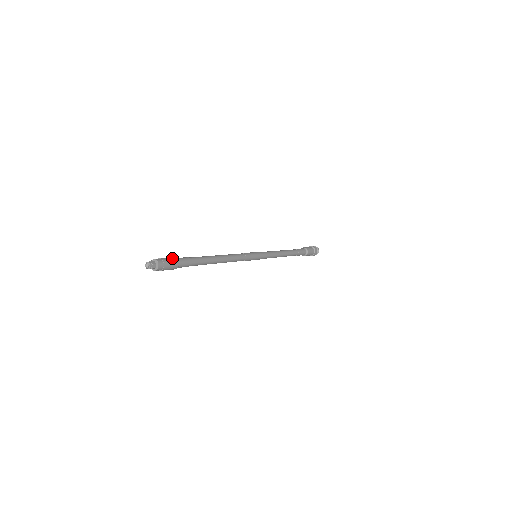
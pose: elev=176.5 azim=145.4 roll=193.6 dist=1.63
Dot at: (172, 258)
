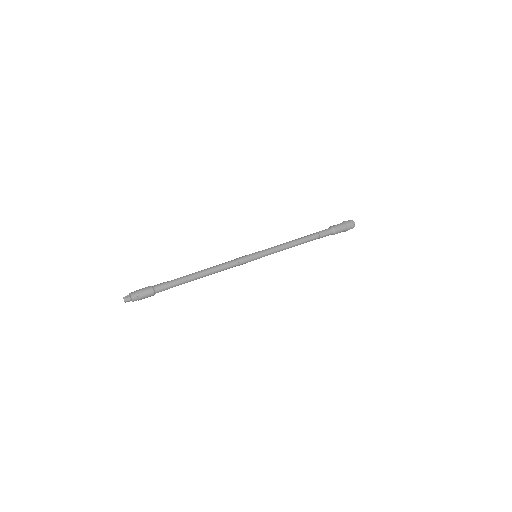
Dot at: (148, 292)
